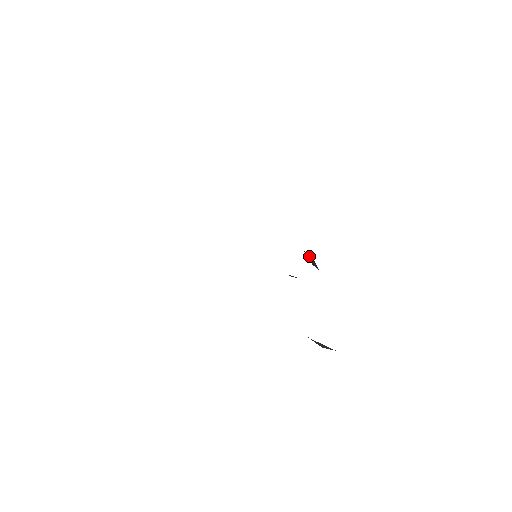
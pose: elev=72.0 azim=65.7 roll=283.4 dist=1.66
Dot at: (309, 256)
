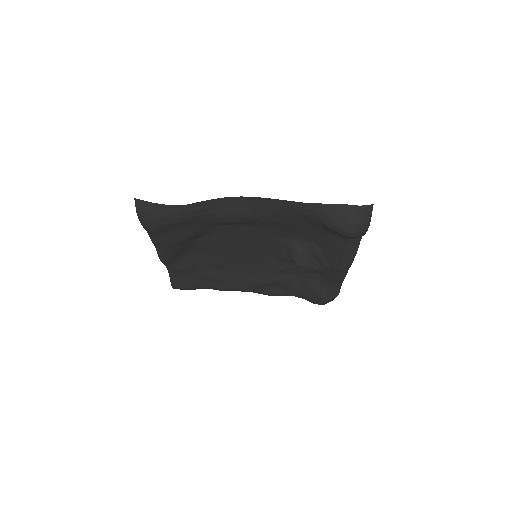
Dot at: (313, 283)
